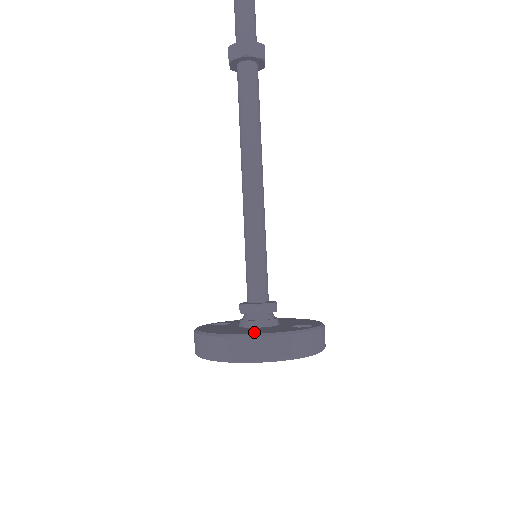
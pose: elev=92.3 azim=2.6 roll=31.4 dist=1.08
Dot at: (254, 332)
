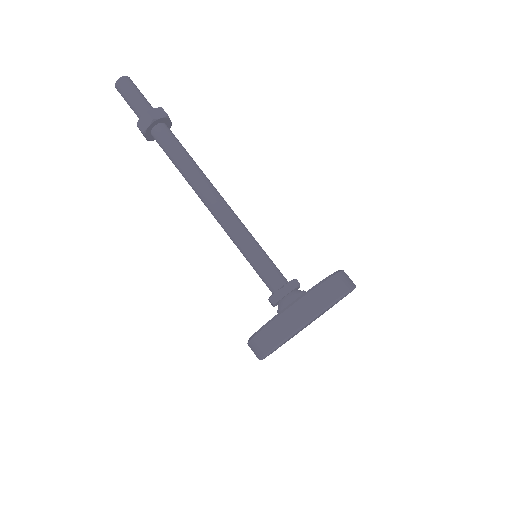
Dot at: occluded
